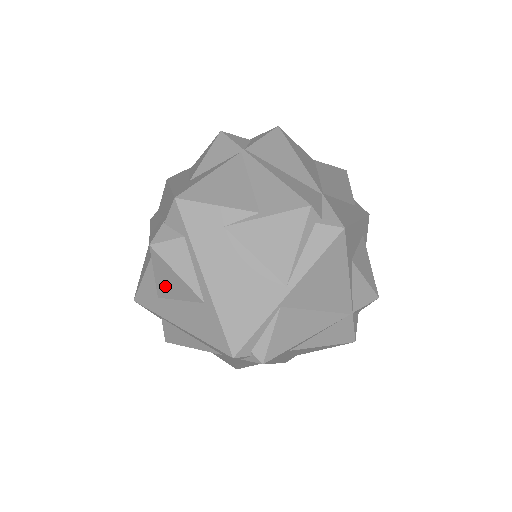
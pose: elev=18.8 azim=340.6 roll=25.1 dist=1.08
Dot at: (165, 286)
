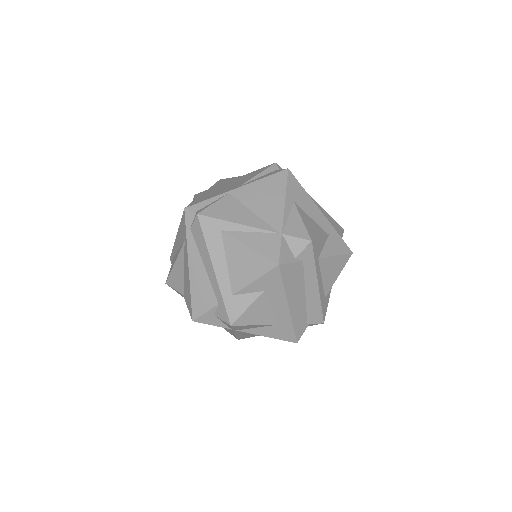
Dot at: occluded
